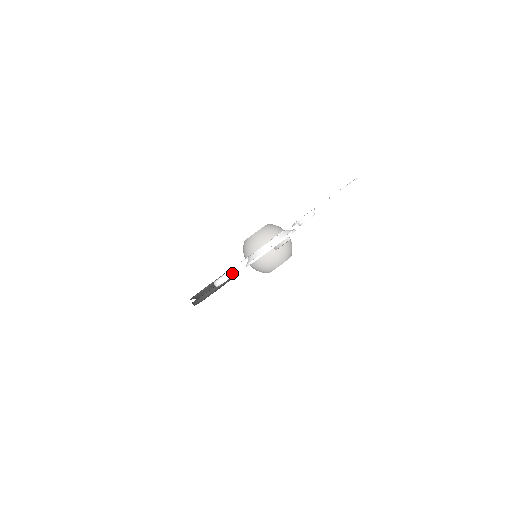
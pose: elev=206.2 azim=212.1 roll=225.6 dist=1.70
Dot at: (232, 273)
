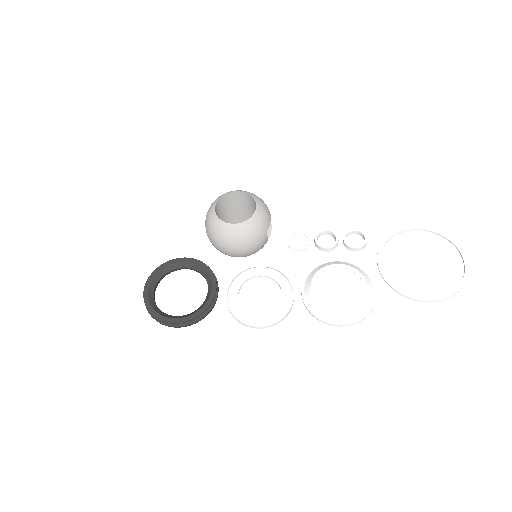
Dot at: (284, 318)
